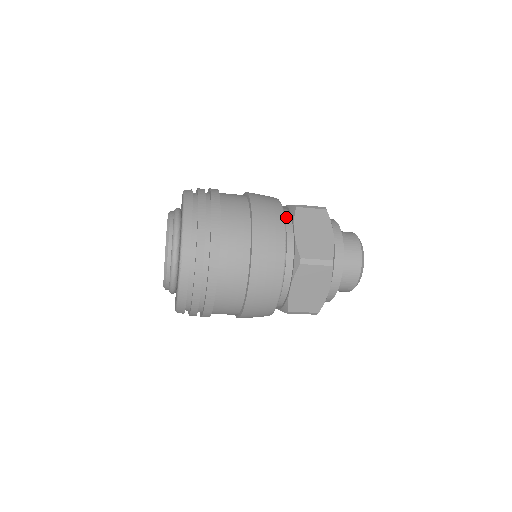
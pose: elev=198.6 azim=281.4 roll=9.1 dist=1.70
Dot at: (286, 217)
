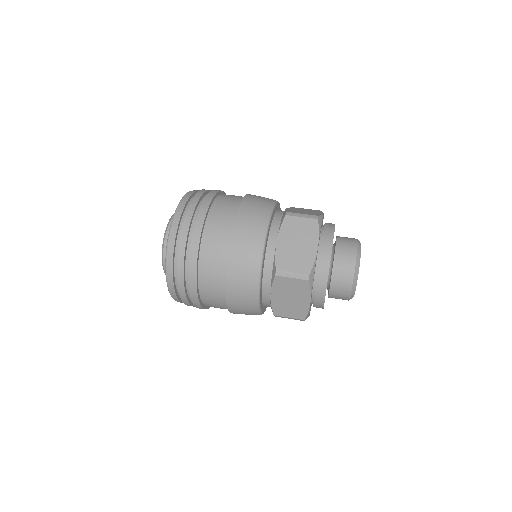
Dot at: (267, 276)
